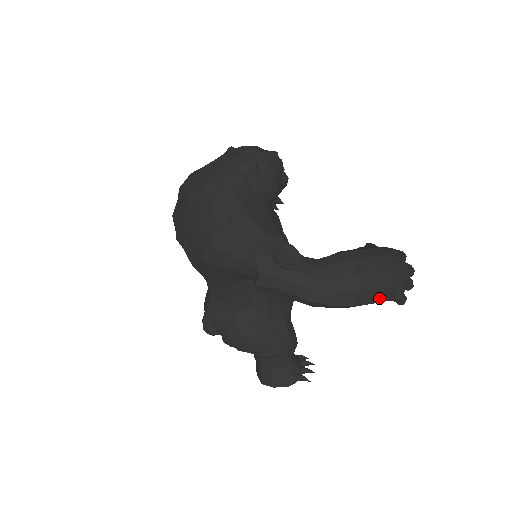
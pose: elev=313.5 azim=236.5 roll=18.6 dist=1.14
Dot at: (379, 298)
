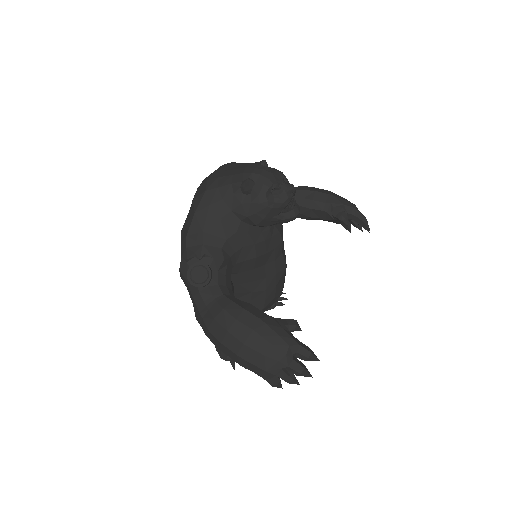
Dot at: (238, 361)
